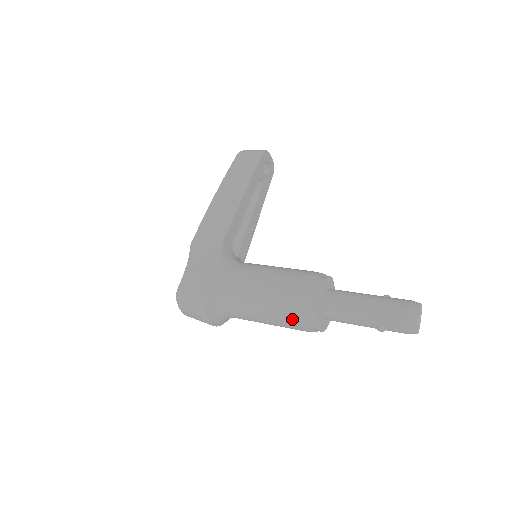
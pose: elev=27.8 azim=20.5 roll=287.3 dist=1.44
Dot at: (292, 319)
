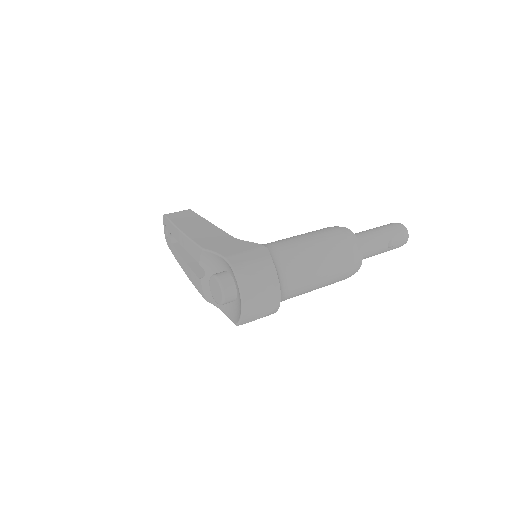
Dot at: (345, 251)
